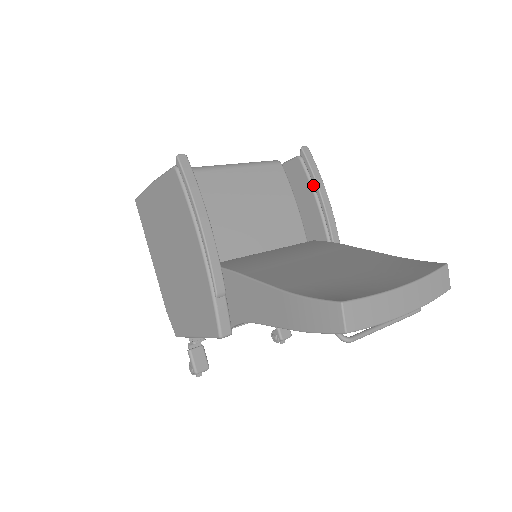
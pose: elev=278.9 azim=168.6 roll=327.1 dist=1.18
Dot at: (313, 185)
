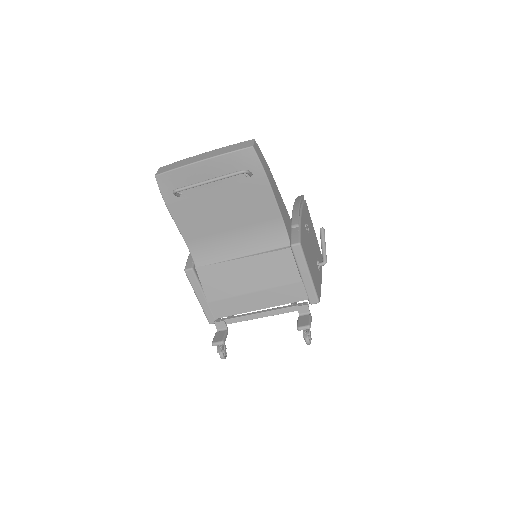
Dot at: occluded
